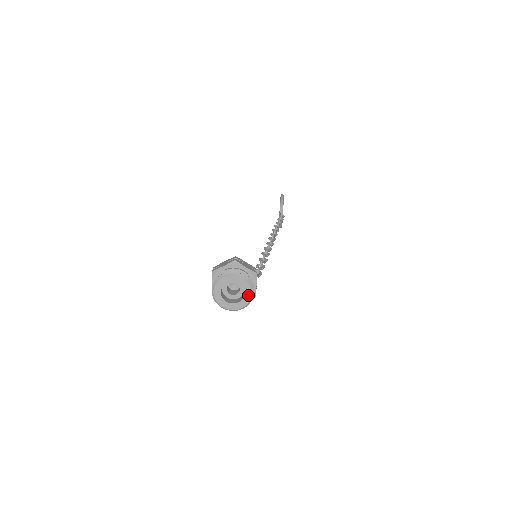
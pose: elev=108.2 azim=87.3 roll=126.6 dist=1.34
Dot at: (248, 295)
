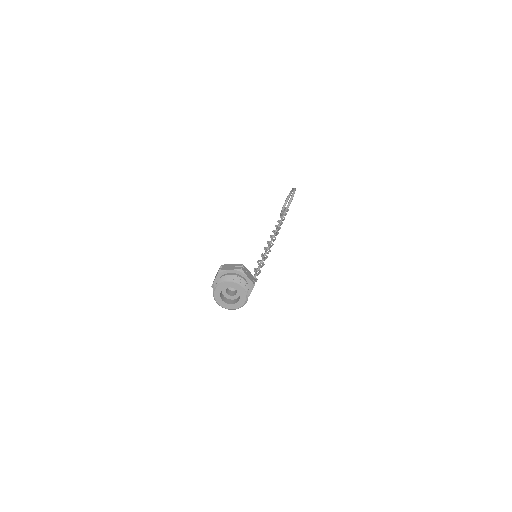
Dot at: (242, 302)
